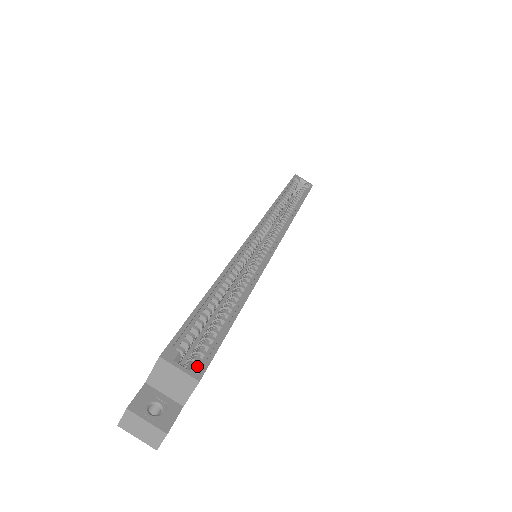
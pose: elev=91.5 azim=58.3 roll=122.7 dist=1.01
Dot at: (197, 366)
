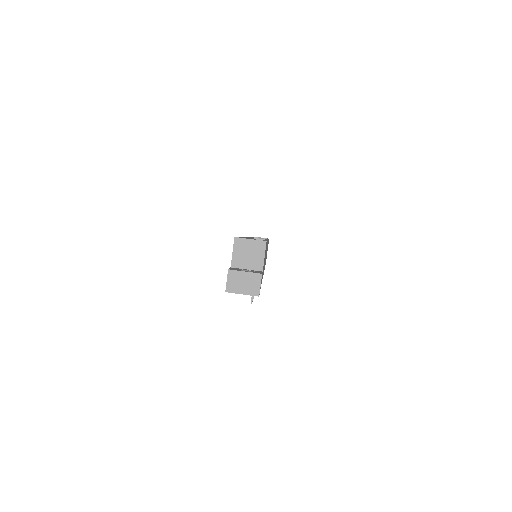
Dot at: occluded
